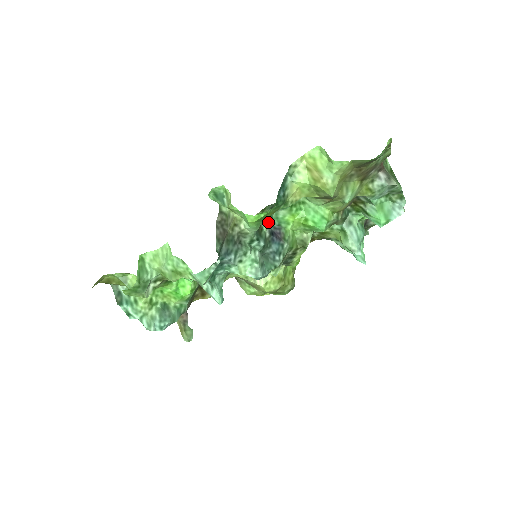
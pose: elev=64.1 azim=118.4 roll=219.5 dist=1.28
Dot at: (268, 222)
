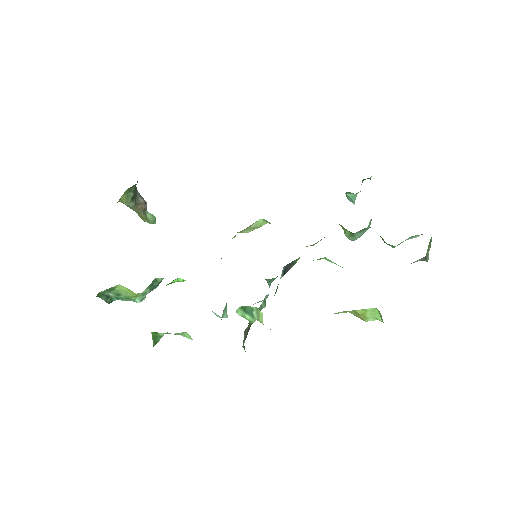
Dot at: occluded
